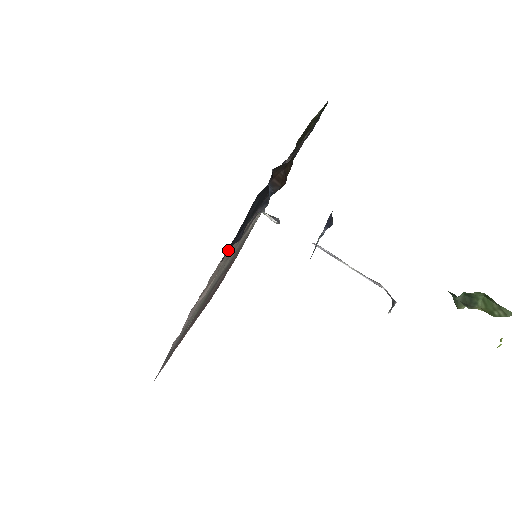
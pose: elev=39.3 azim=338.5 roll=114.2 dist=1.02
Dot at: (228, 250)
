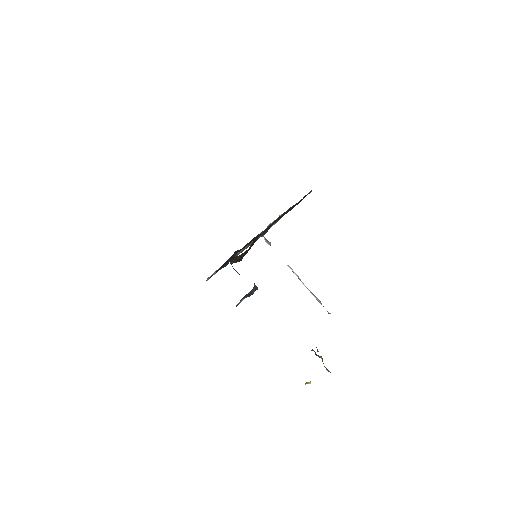
Dot at: occluded
